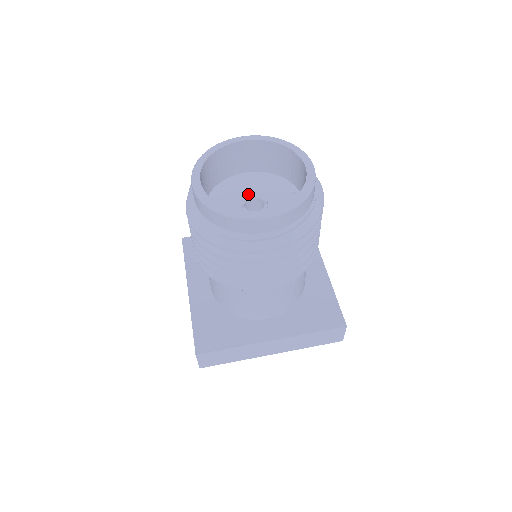
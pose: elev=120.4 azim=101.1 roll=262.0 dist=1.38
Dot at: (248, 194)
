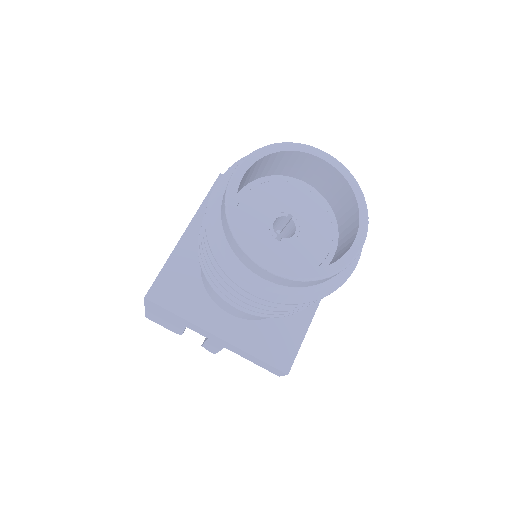
Dot at: (266, 221)
